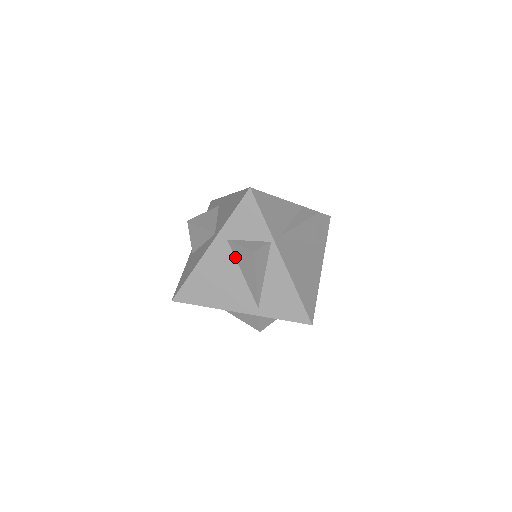
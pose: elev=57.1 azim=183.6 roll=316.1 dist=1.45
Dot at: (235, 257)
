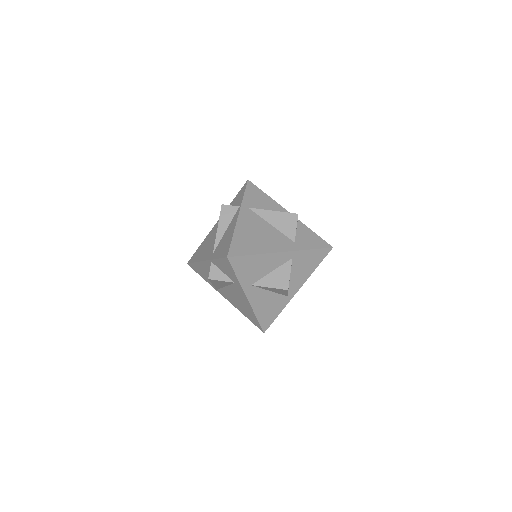
Dot at: occluded
